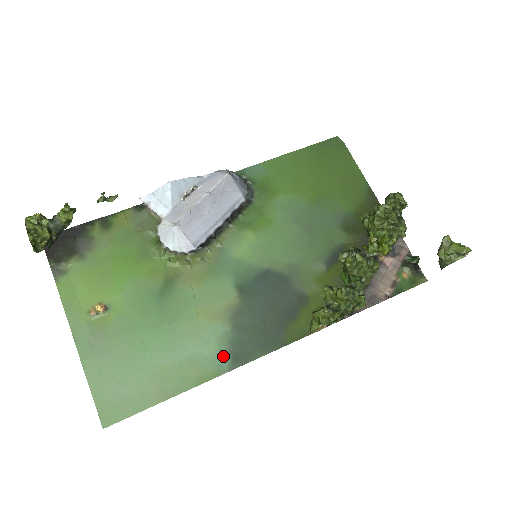
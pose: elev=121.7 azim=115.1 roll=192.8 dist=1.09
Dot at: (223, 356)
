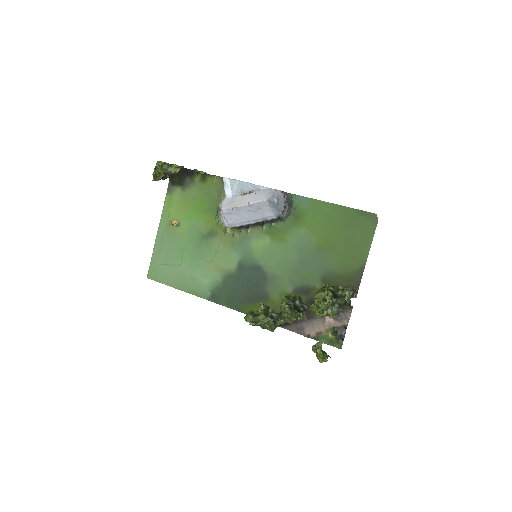
Dot at: (209, 291)
